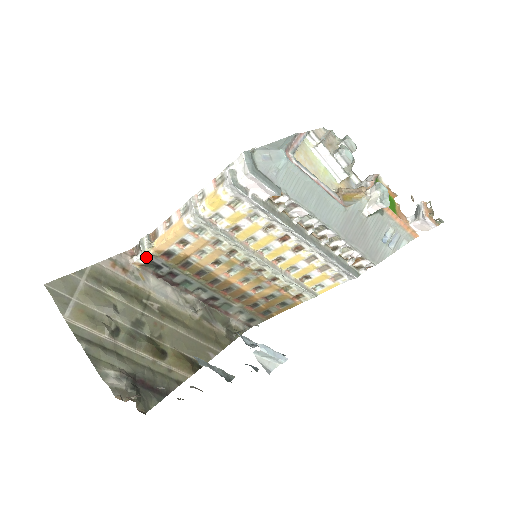
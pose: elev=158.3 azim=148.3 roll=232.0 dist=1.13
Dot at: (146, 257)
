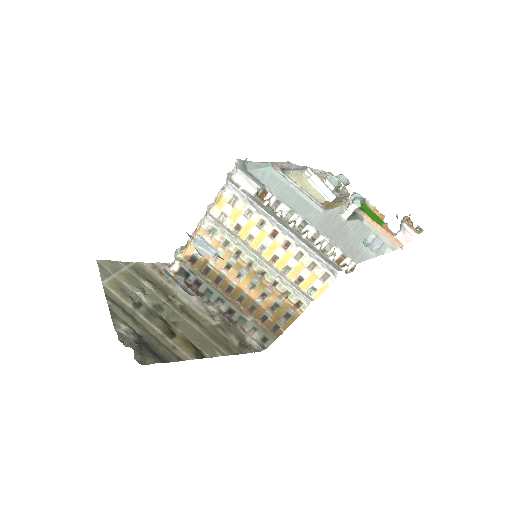
Dot at: (178, 264)
